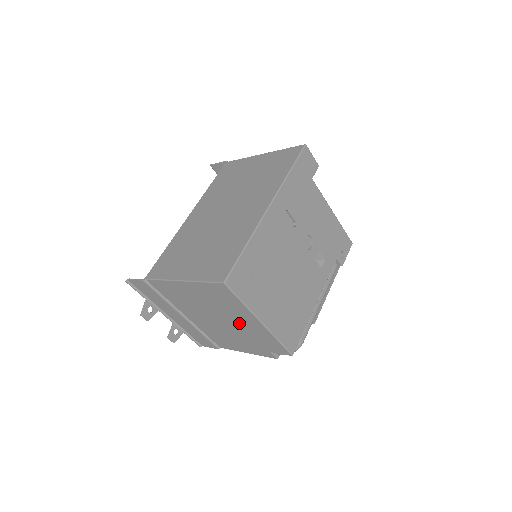
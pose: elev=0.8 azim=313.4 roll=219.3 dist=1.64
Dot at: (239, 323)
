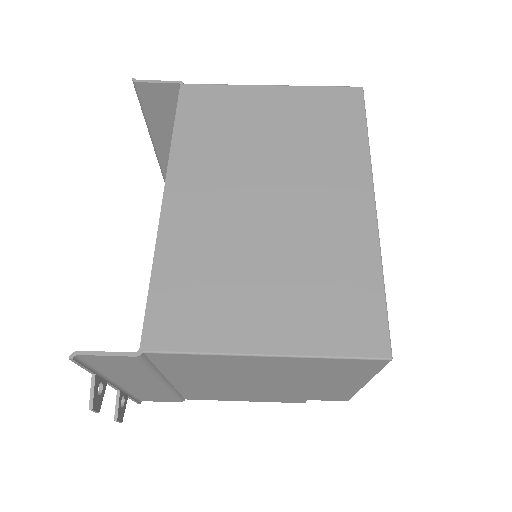
Dot at: (307, 385)
